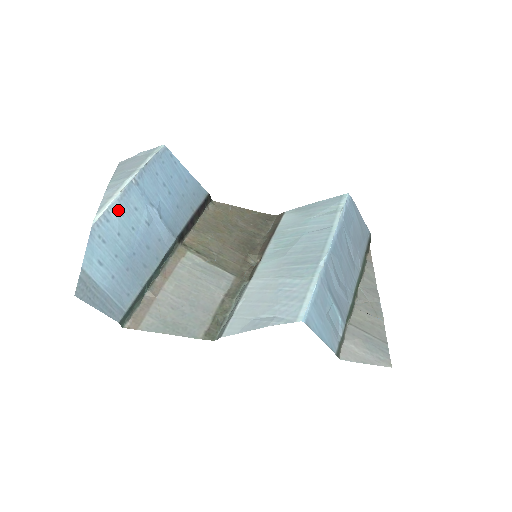
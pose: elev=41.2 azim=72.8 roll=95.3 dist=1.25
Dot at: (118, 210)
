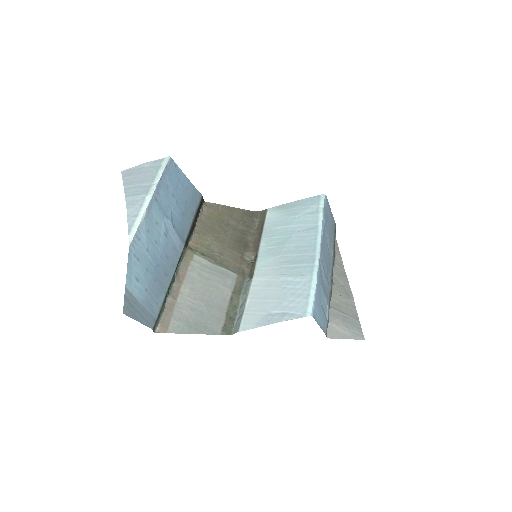
Dot at: (145, 228)
